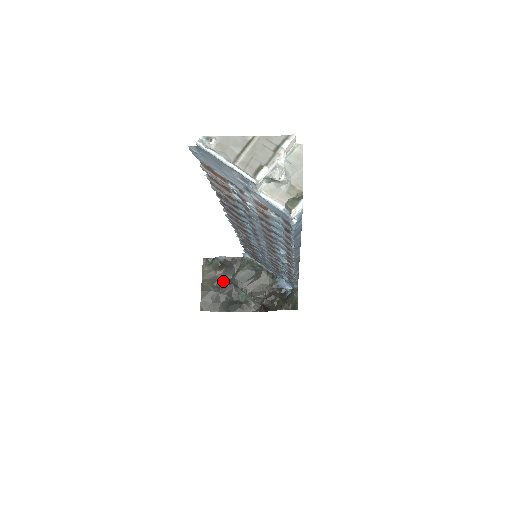
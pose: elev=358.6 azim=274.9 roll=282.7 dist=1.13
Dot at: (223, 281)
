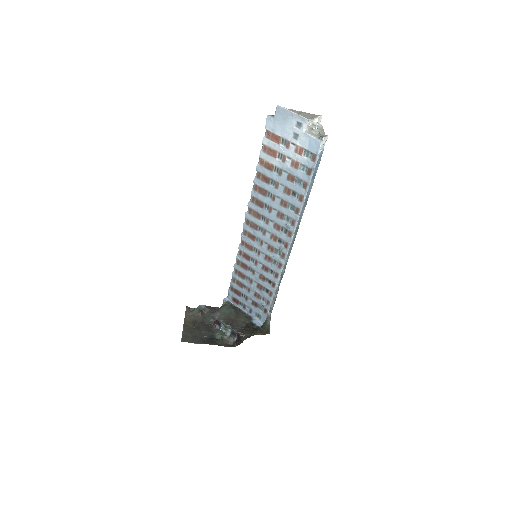
Dot at: (202, 323)
